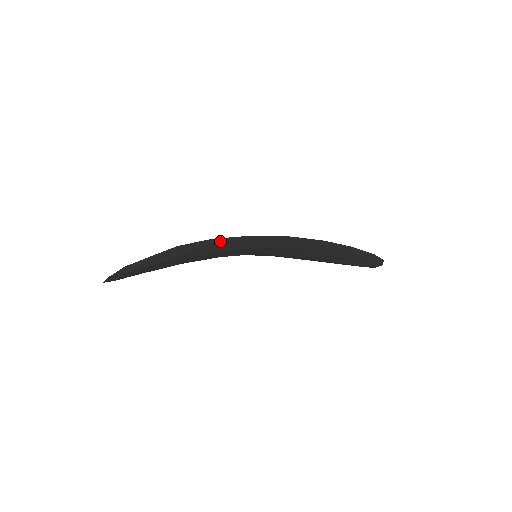
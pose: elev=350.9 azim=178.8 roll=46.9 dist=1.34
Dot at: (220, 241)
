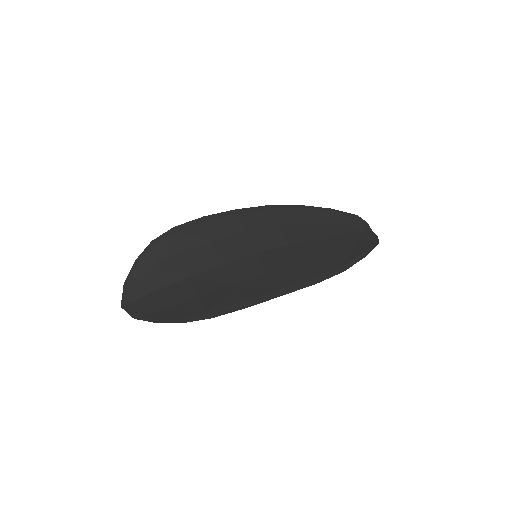
Dot at: (220, 312)
